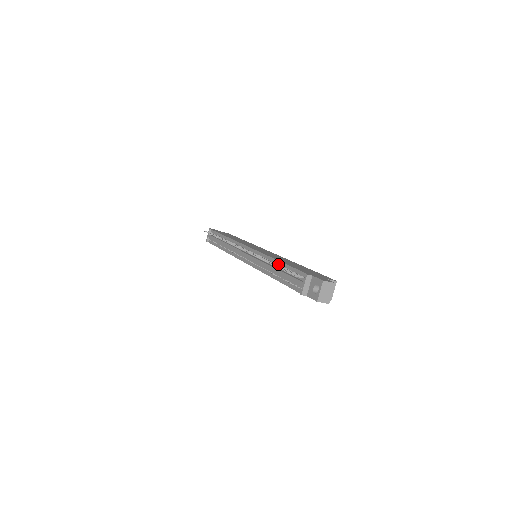
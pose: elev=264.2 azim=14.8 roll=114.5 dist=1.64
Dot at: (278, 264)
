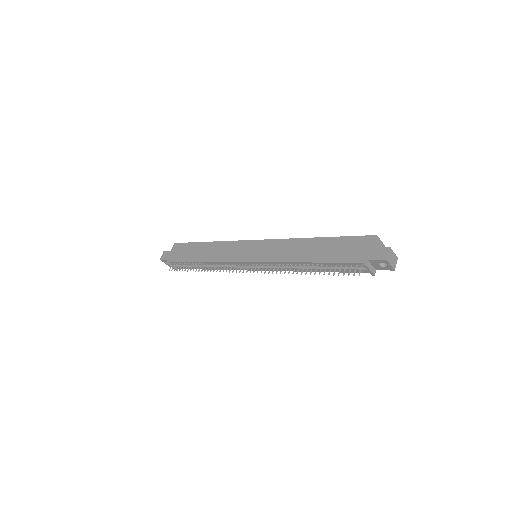
Dot at: (311, 265)
